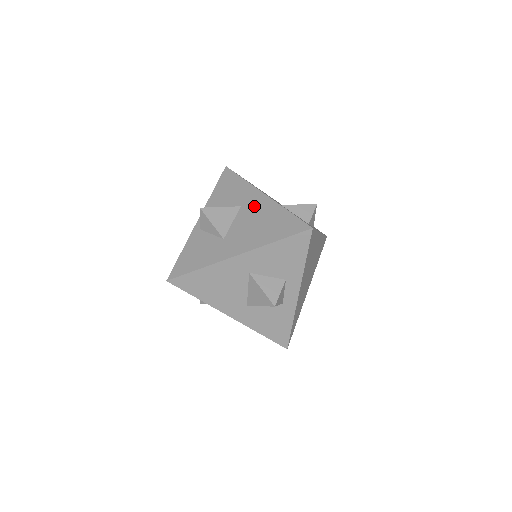
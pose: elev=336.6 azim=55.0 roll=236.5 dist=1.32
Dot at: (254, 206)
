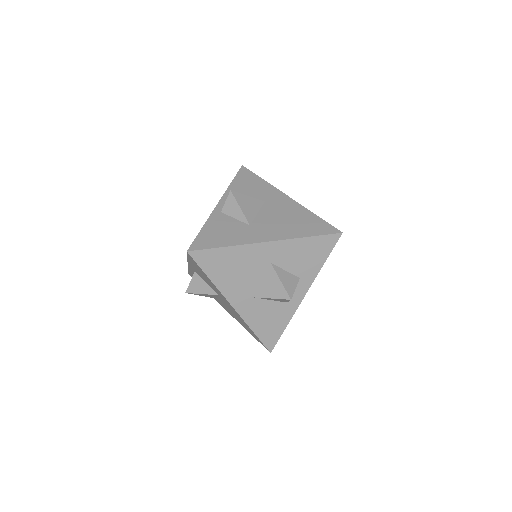
Dot at: (279, 204)
